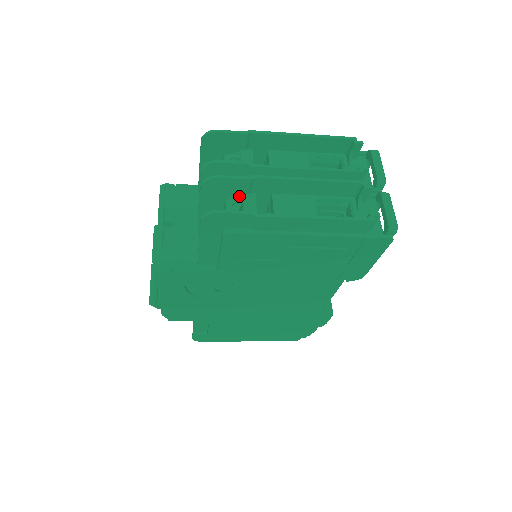
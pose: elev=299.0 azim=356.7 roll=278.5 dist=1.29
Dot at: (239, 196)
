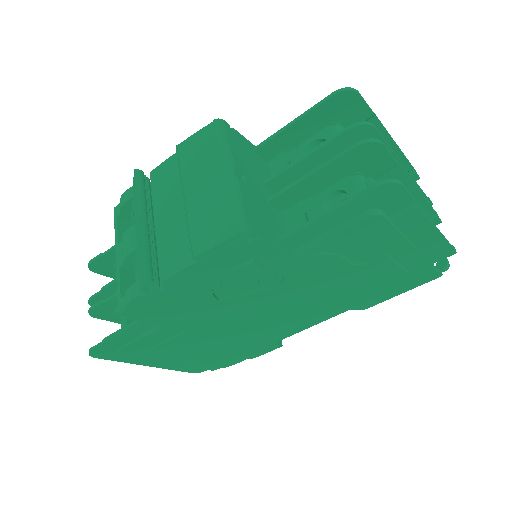
Dot at: (365, 177)
